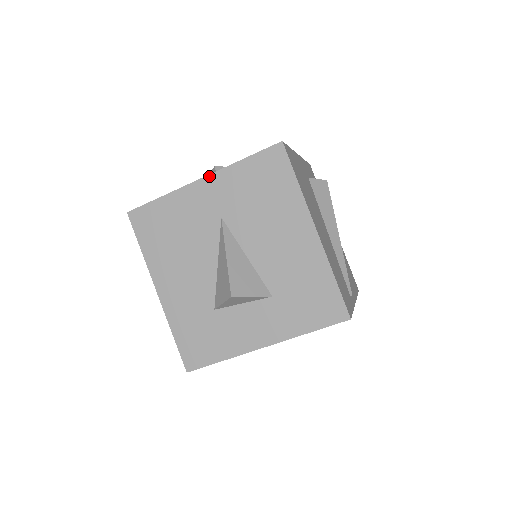
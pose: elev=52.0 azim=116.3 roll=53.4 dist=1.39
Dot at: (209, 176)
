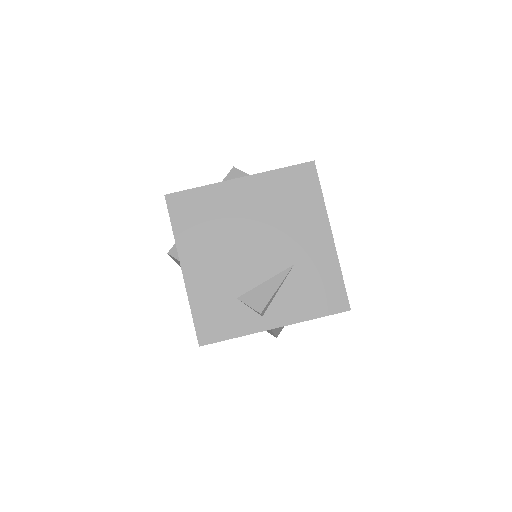
Dot at: occluded
